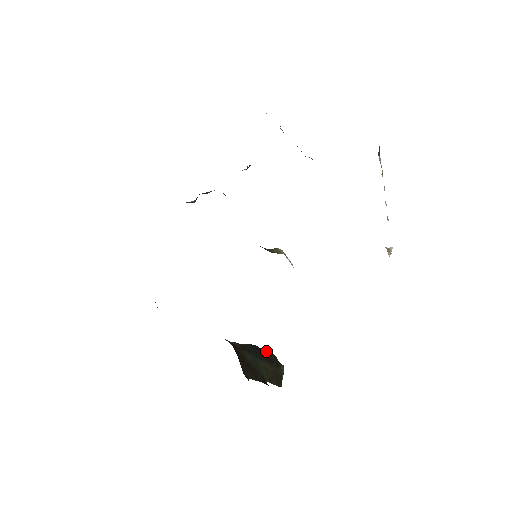
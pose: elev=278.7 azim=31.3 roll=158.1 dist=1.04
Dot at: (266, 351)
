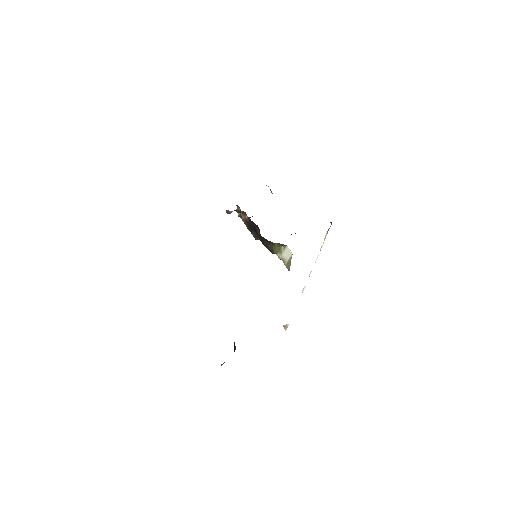
Dot at: occluded
